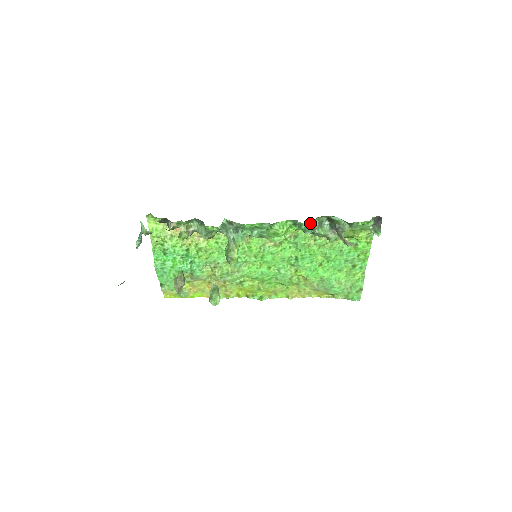
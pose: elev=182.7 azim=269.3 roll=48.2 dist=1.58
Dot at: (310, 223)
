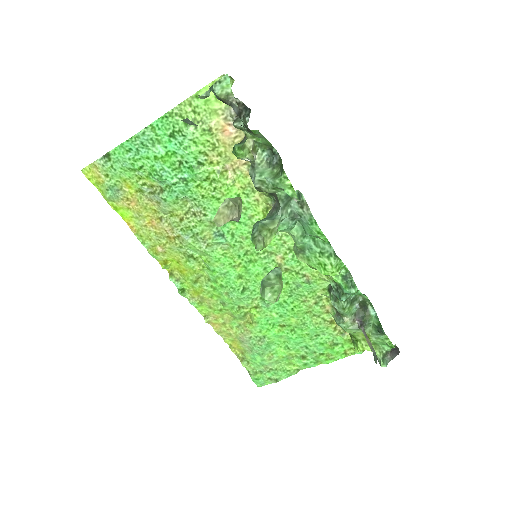
Dot at: (358, 293)
